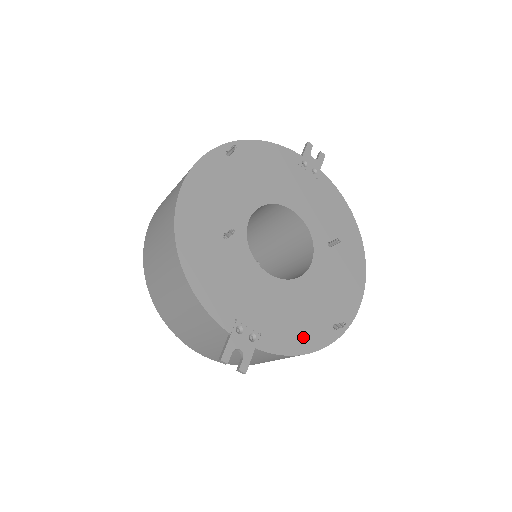
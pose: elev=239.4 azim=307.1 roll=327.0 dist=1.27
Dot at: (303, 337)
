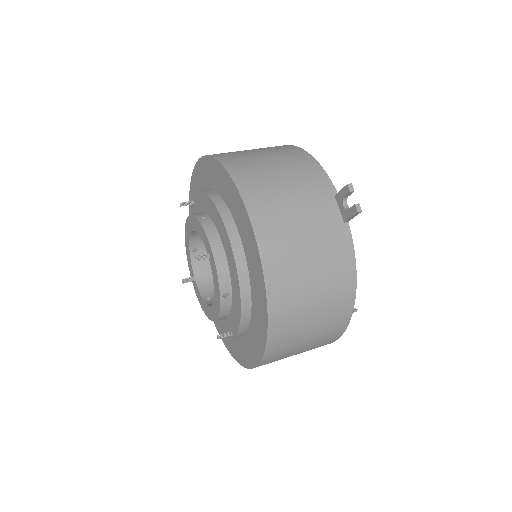
Dot at: occluded
